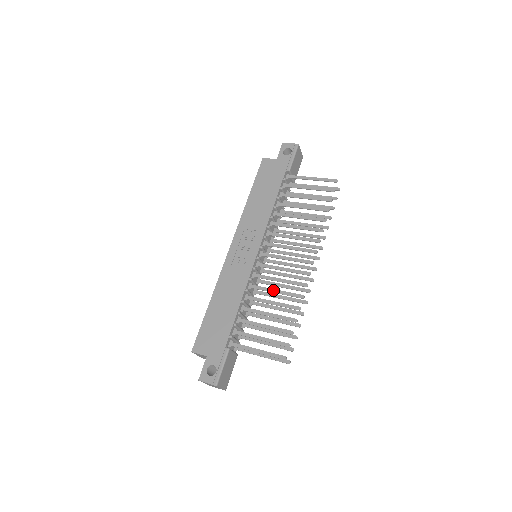
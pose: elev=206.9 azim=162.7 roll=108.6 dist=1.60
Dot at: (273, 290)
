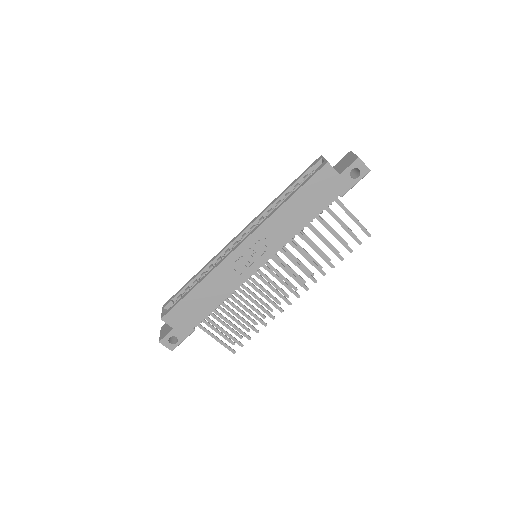
Dot at: (254, 302)
